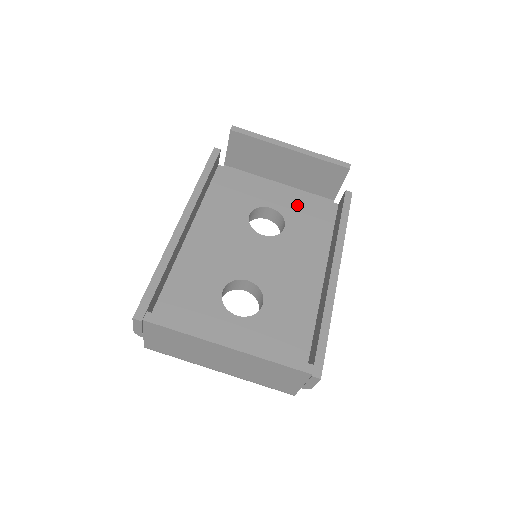
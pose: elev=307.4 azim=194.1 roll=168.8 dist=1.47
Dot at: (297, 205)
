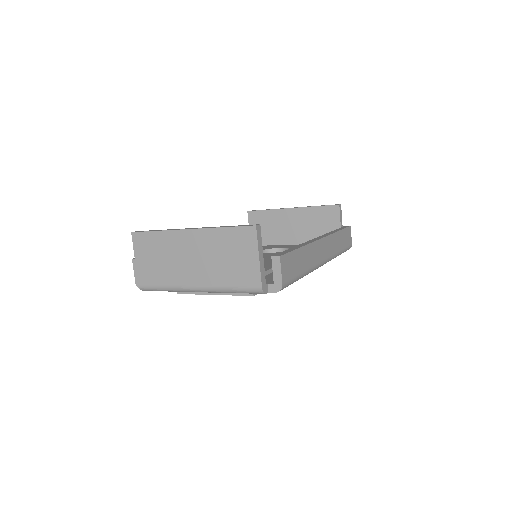
Dot at: occluded
